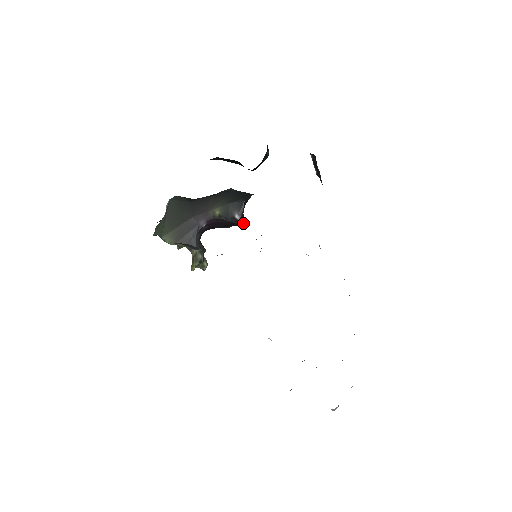
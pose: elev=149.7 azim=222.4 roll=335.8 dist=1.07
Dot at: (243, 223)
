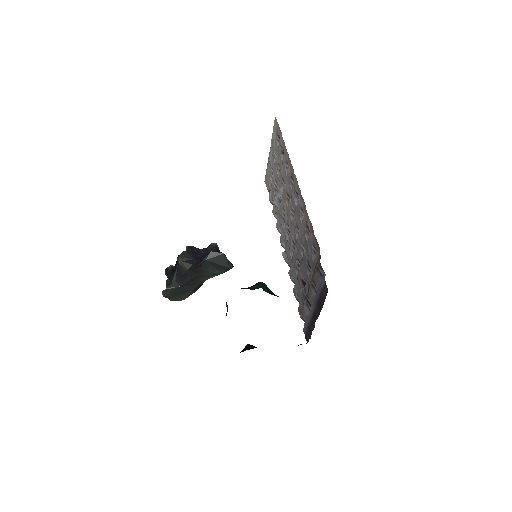
Dot at: (219, 250)
